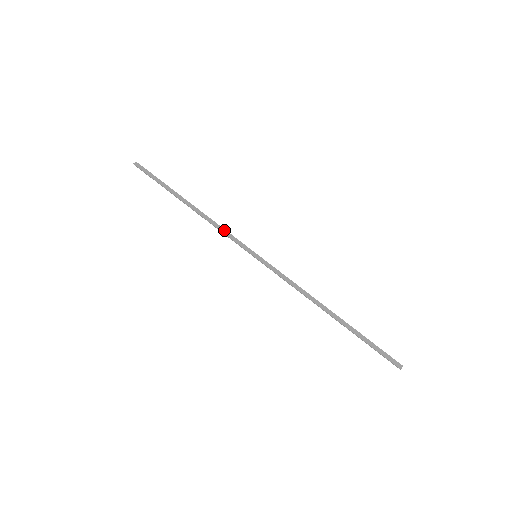
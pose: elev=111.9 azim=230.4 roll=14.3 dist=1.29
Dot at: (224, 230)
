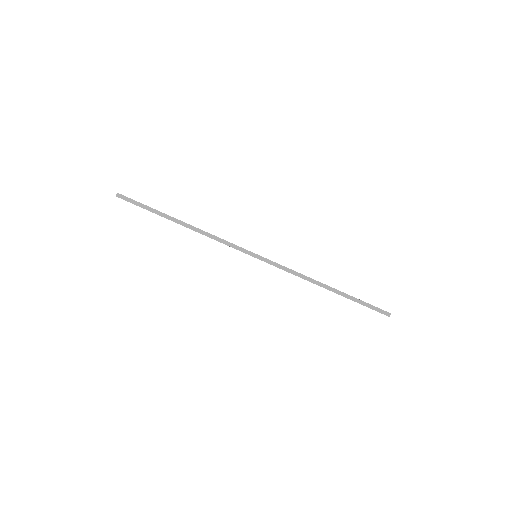
Dot at: (222, 240)
